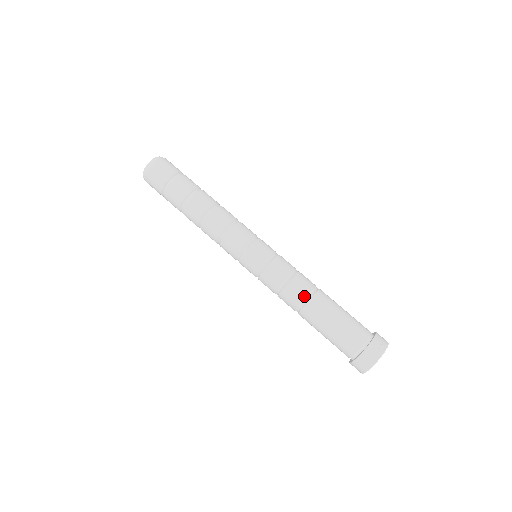
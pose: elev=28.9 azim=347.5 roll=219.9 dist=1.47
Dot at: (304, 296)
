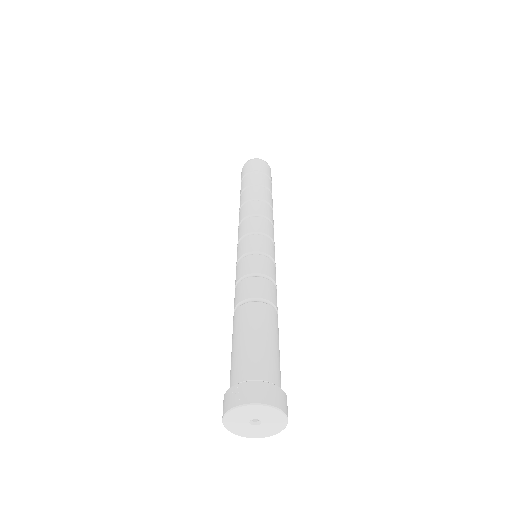
Dot at: (237, 303)
